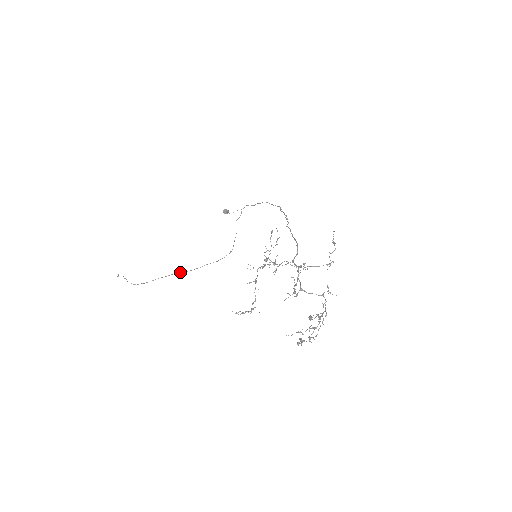
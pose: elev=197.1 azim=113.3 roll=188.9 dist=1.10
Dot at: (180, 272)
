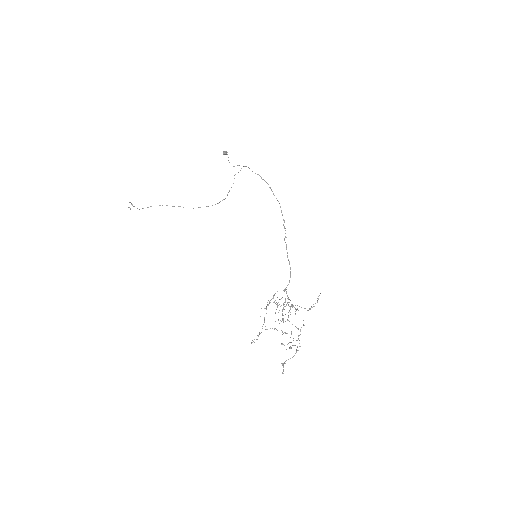
Dot at: (178, 206)
